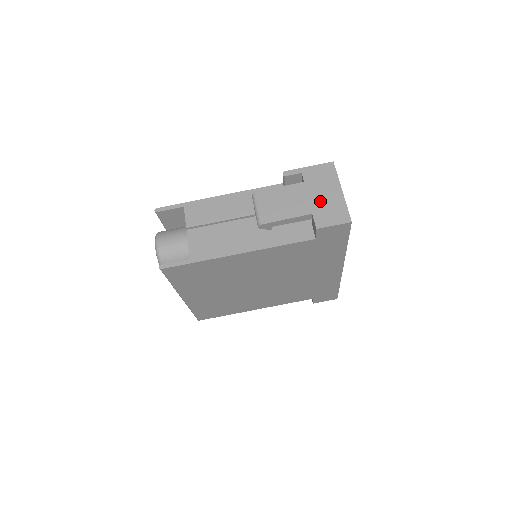
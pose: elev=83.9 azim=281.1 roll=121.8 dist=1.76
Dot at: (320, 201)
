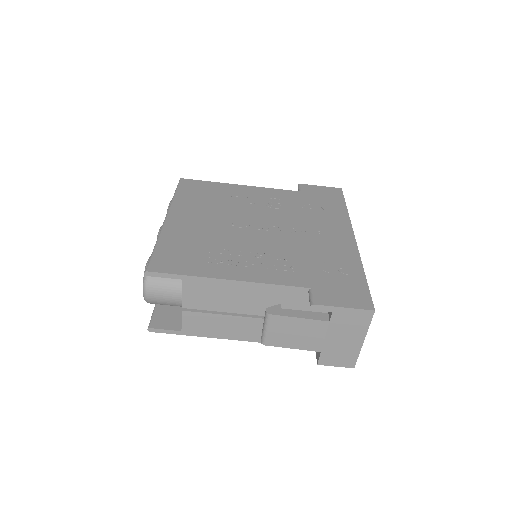
Dot at: (335, 344)
